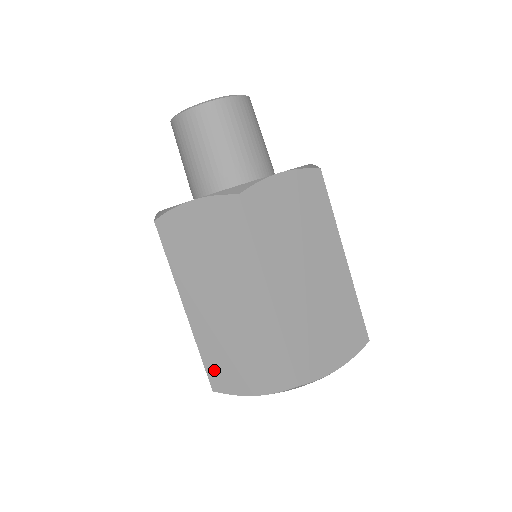
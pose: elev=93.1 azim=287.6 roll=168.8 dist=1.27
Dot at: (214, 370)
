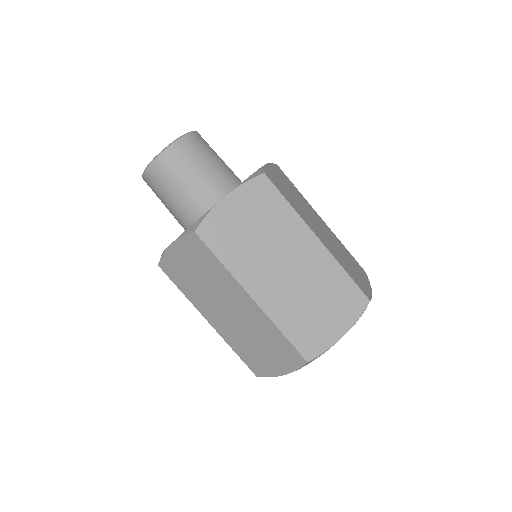
Dot at: (301, 339)
